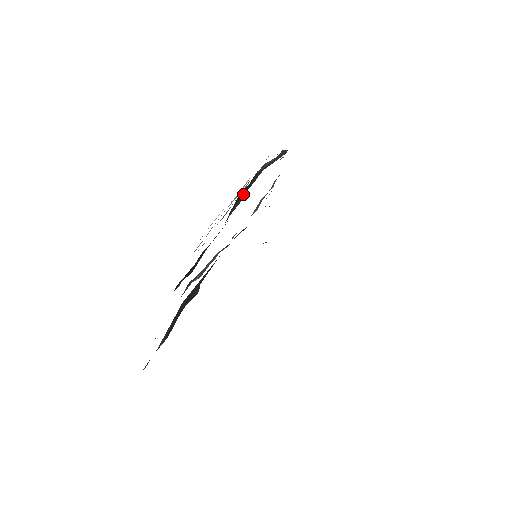
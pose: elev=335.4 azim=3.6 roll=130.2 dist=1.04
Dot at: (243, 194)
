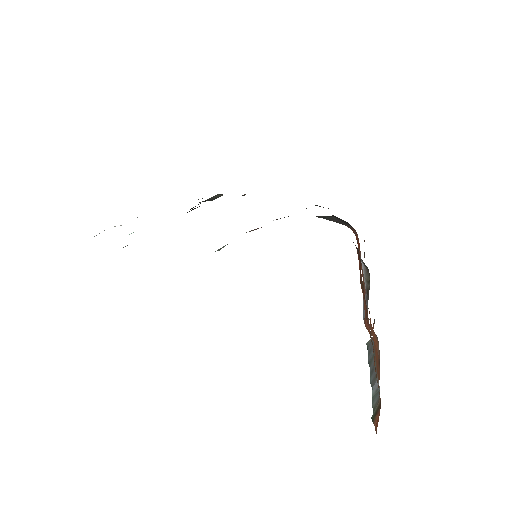
Dot at: occluded
